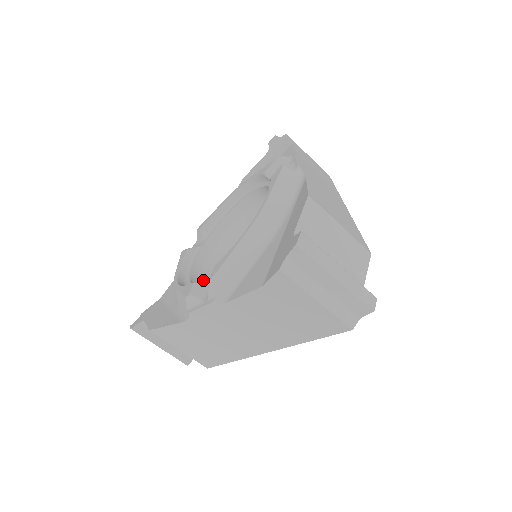
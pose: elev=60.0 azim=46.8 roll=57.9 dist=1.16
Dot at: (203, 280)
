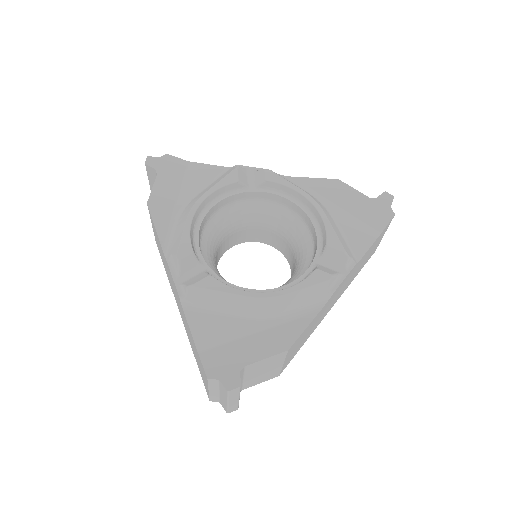
Dot at: (215, 217)
